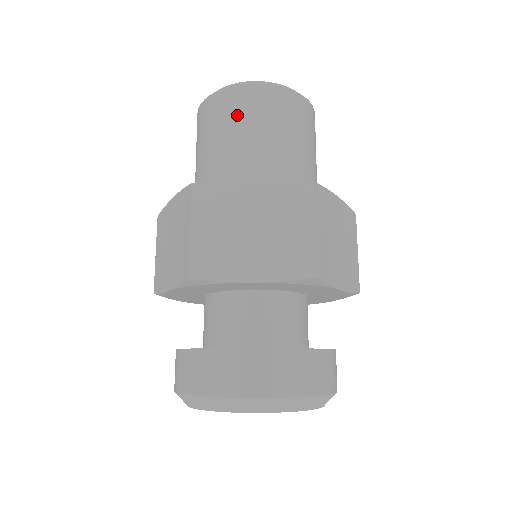
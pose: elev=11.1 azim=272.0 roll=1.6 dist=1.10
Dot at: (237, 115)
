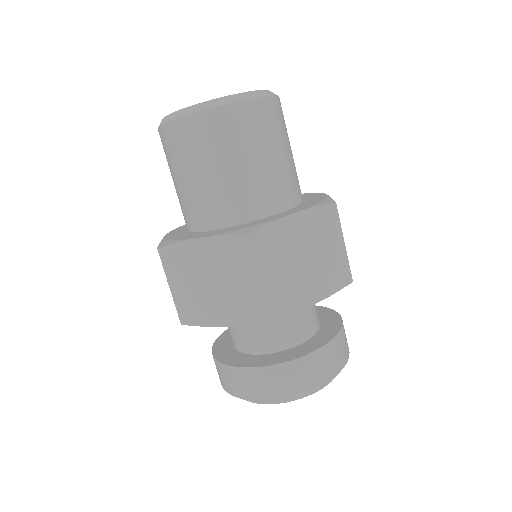
Dot at: (179, 156)
